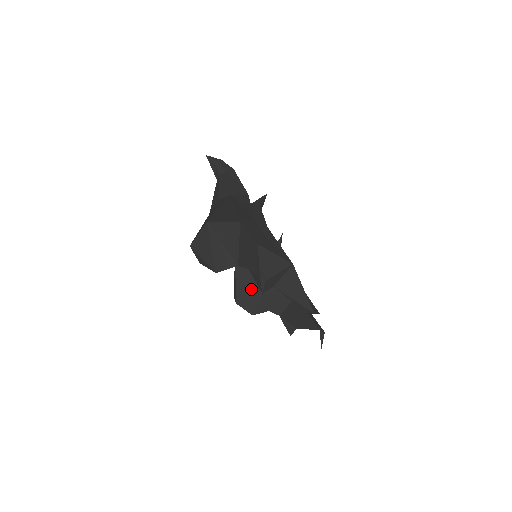
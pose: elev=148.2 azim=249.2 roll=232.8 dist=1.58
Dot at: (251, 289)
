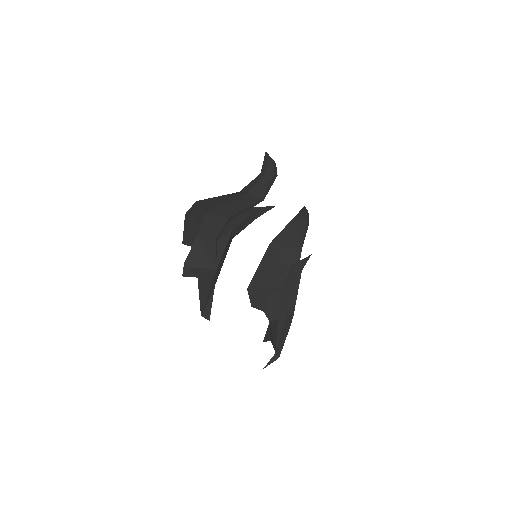
Dot at: (264, 285)
